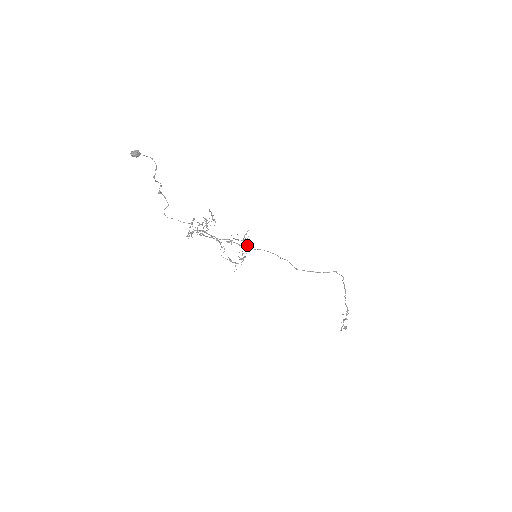
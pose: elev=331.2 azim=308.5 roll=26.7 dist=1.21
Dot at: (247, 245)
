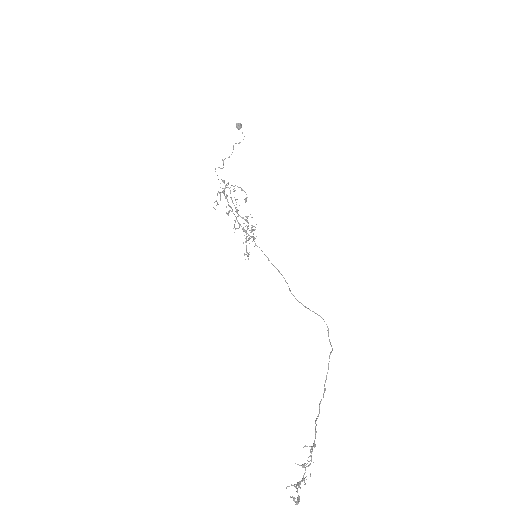
Dot at: occluded
